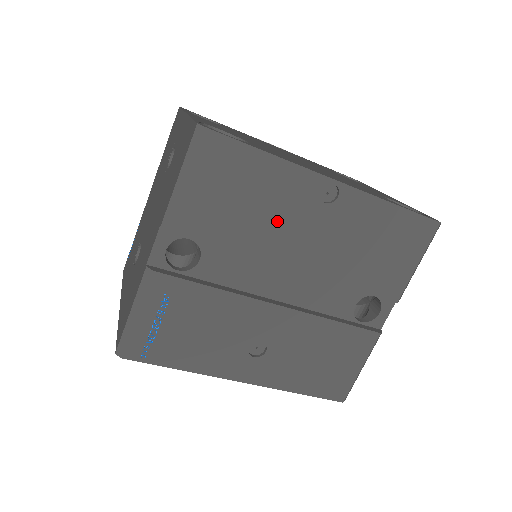
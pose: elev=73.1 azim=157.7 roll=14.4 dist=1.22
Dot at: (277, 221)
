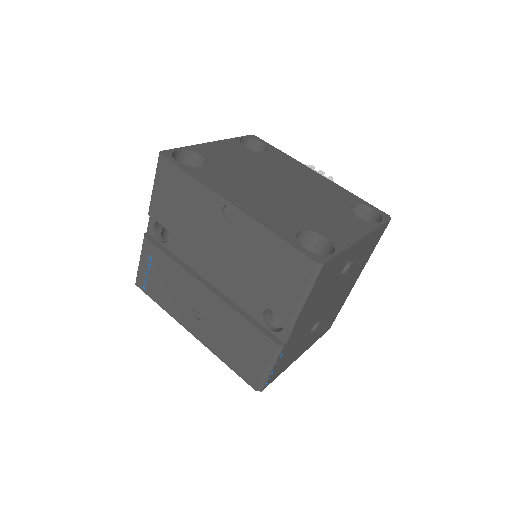
Dot at: (200, 224)
